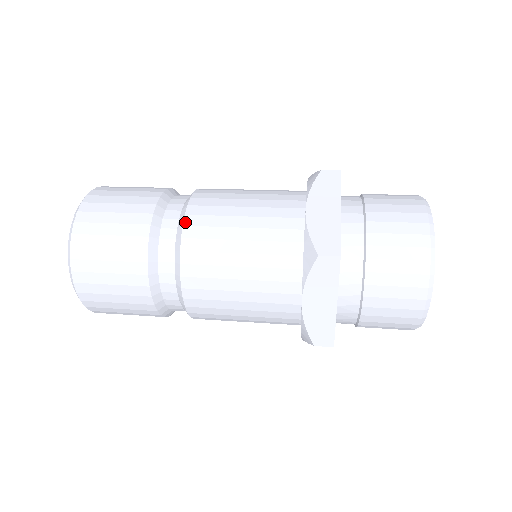
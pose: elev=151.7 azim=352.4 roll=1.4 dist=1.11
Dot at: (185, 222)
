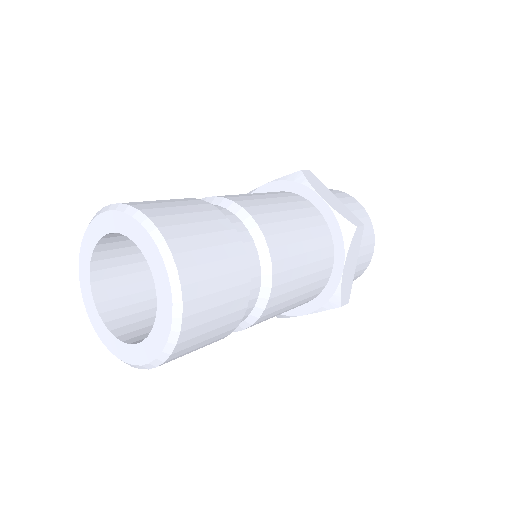
Dot at: (257, 222)
